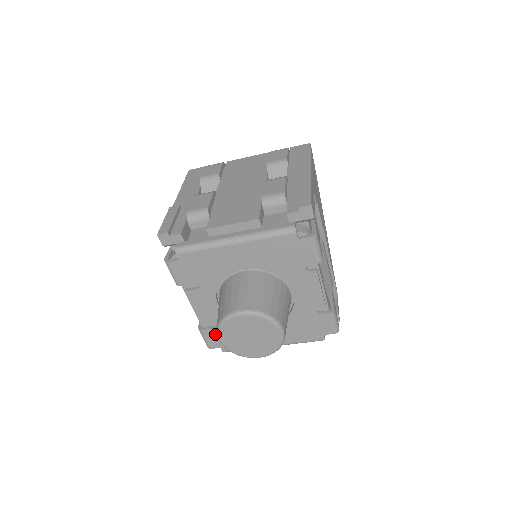
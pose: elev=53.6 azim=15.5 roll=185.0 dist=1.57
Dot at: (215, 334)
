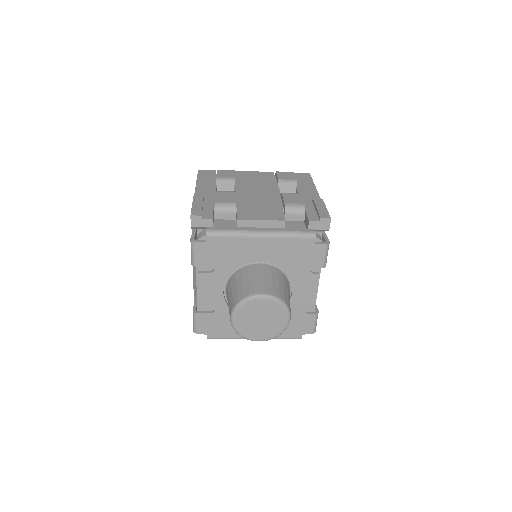
Dot at: (208, 319)
